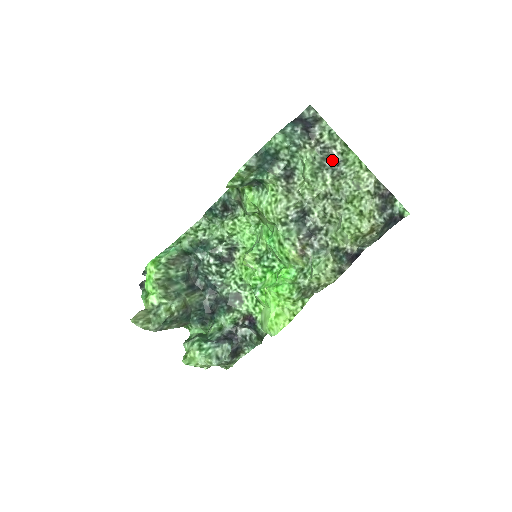
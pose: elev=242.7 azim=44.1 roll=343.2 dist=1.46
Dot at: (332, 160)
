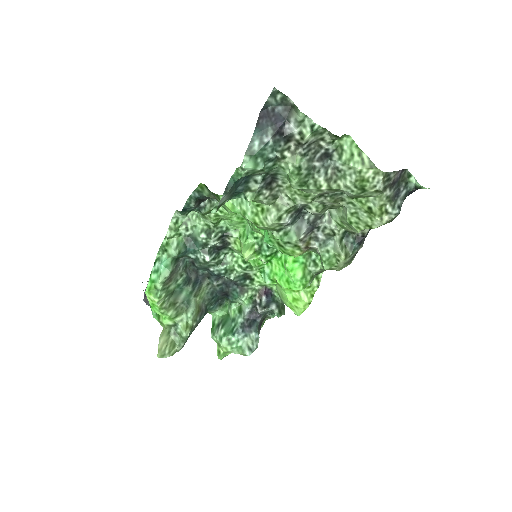
Dot at: (322, 154)
